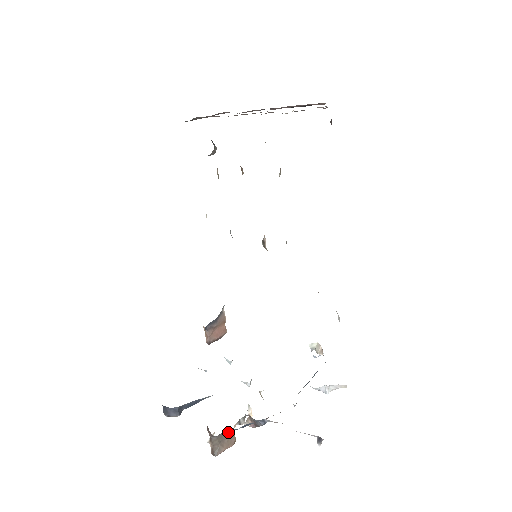
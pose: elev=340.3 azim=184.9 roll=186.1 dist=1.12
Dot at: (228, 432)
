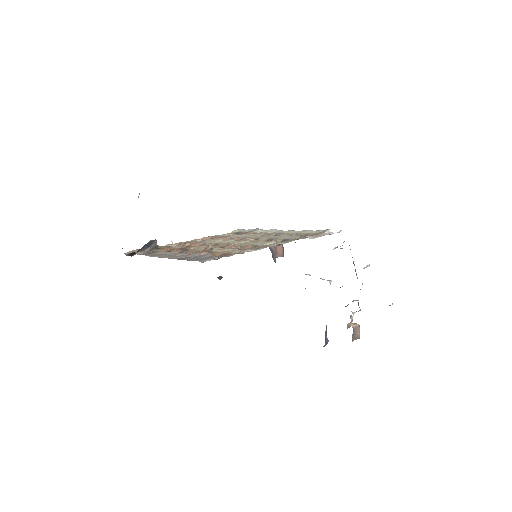
Dot at: (353, 331)
